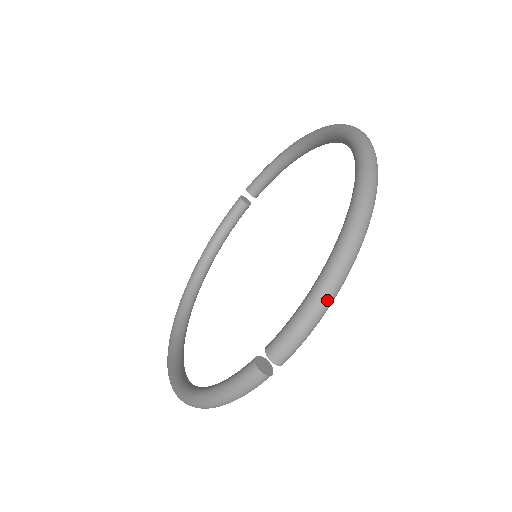
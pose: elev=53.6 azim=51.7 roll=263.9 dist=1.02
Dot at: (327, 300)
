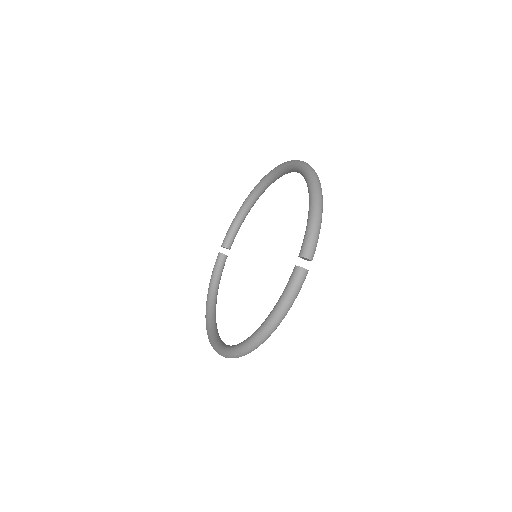
Dot at: (319, 215)
